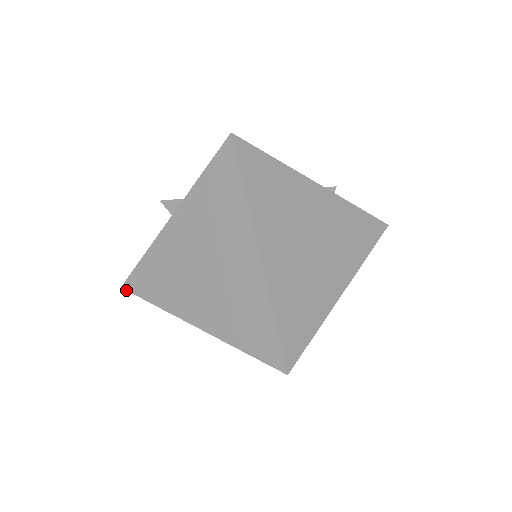
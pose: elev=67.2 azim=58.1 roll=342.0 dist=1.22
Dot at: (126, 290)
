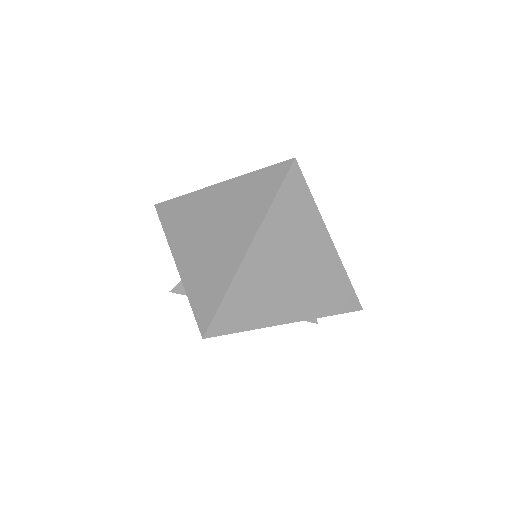
Dot at: (206, 331)
